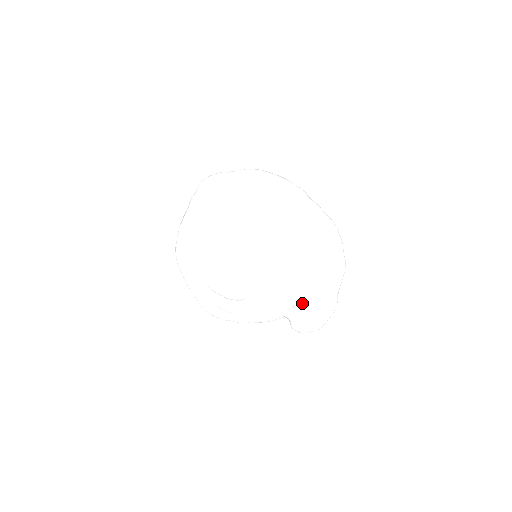
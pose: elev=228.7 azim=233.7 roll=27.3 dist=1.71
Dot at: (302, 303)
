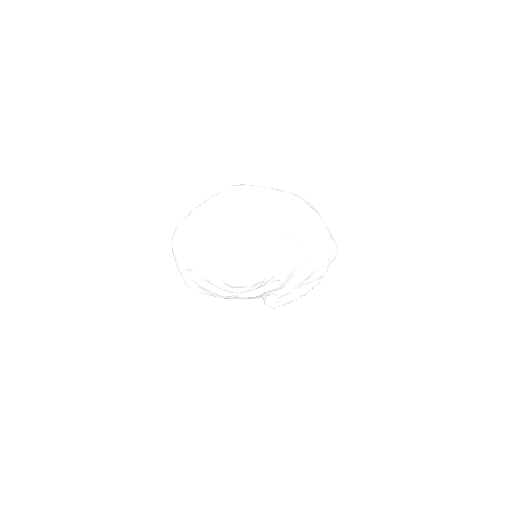
Dot at: (284, 294)
